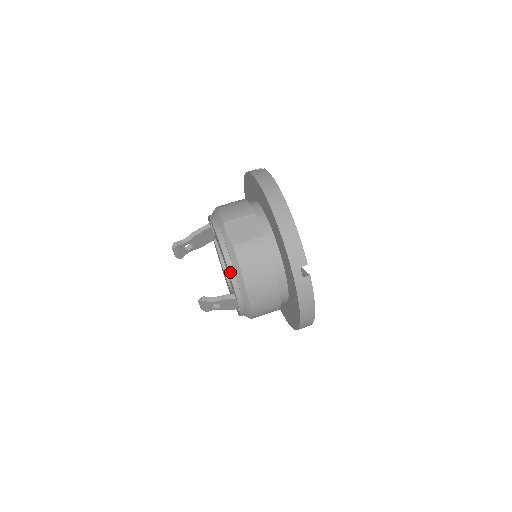
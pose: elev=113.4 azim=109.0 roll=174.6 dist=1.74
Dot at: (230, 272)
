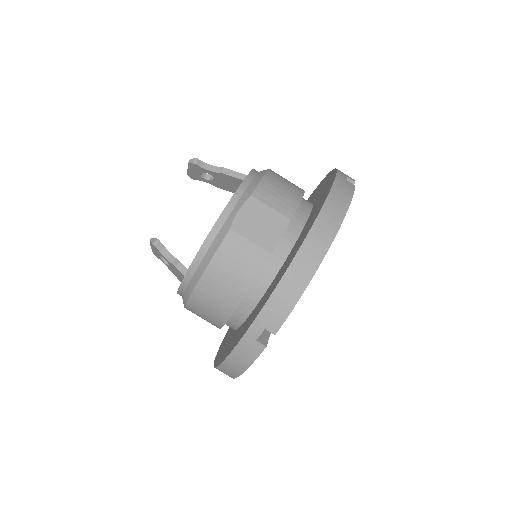
Dot at: (201, 250)
